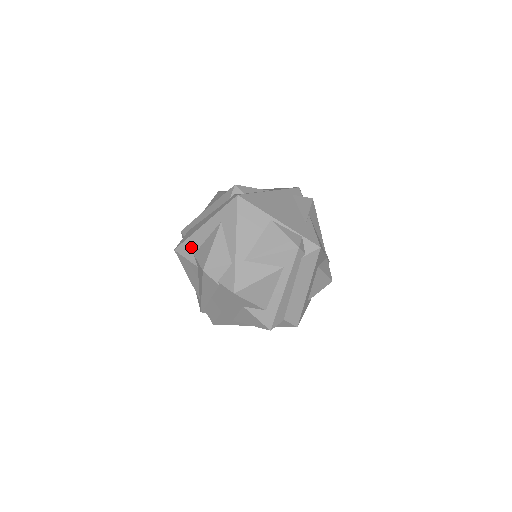
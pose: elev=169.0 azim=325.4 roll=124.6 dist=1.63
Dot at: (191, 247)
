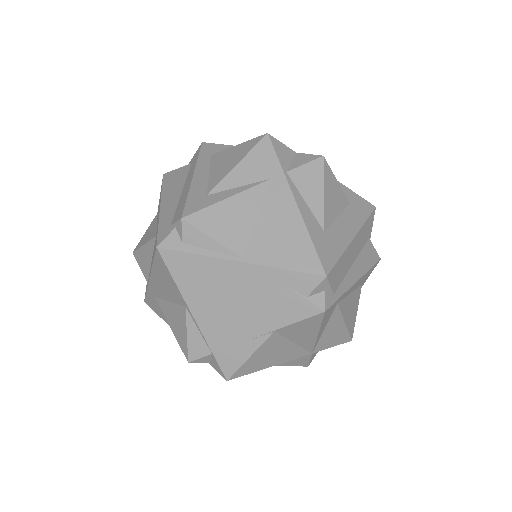
Dot at: (159, 202)
